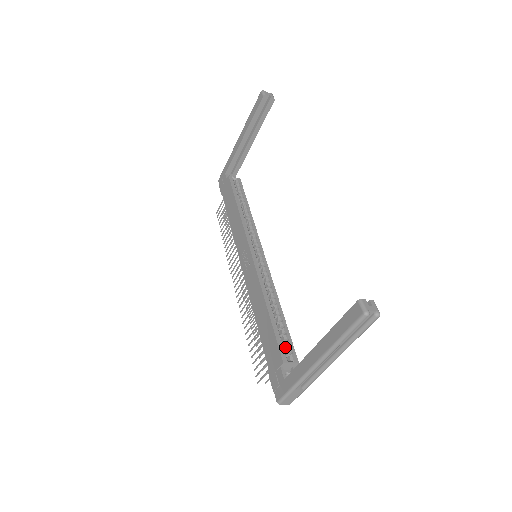
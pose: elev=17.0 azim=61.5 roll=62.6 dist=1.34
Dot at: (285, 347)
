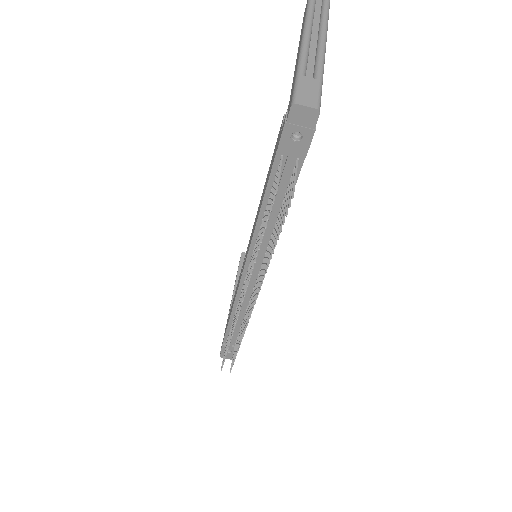
Dot at: occluded
